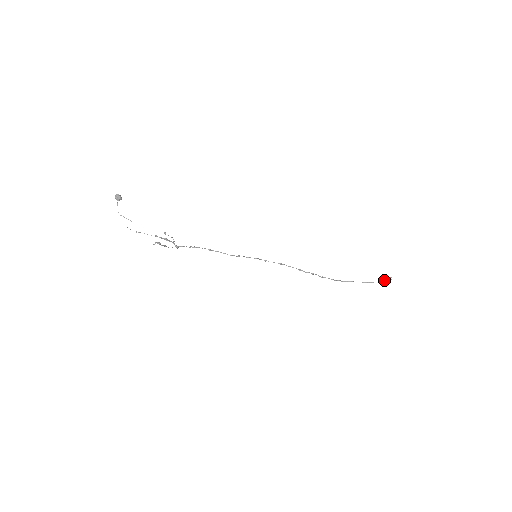
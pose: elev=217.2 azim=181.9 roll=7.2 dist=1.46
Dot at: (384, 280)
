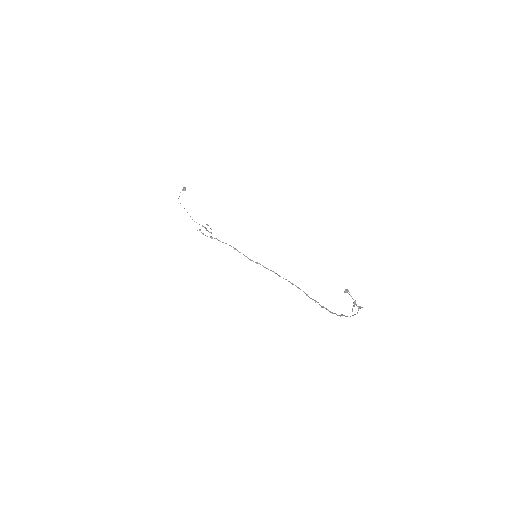
Dot at: (357, 306)
